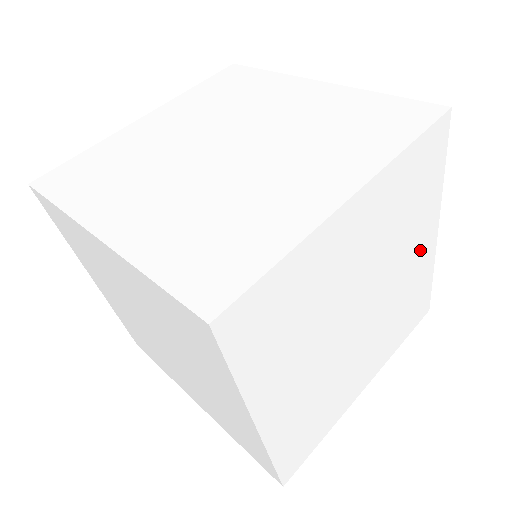
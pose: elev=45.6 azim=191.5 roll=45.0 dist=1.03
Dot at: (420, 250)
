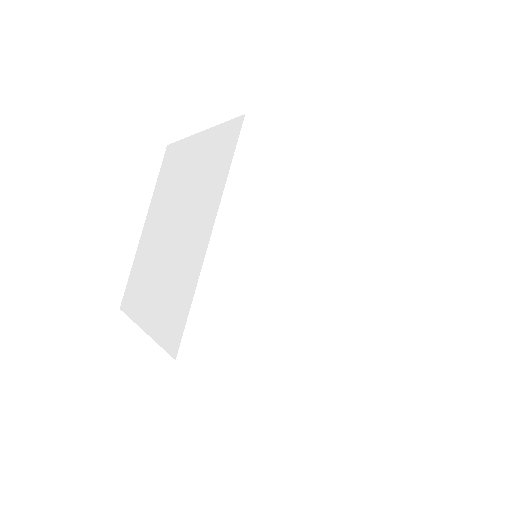
Dot at: (333, 186)
